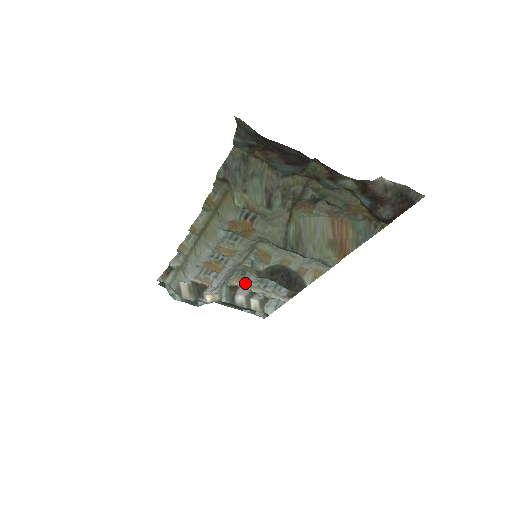
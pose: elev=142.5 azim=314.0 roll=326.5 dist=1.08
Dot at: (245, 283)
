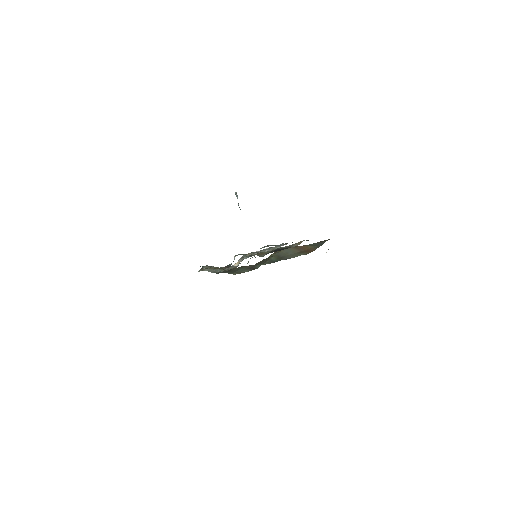
Dot at: occluded
